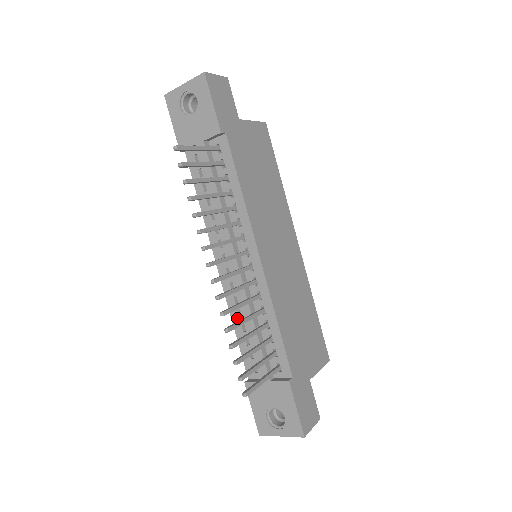
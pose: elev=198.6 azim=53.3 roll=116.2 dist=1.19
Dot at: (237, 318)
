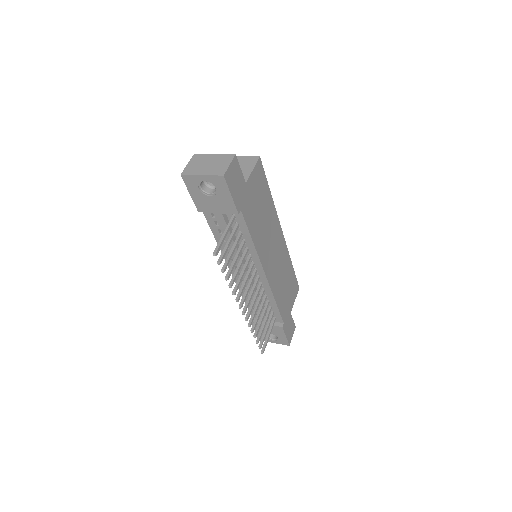
Dot at: occluded
